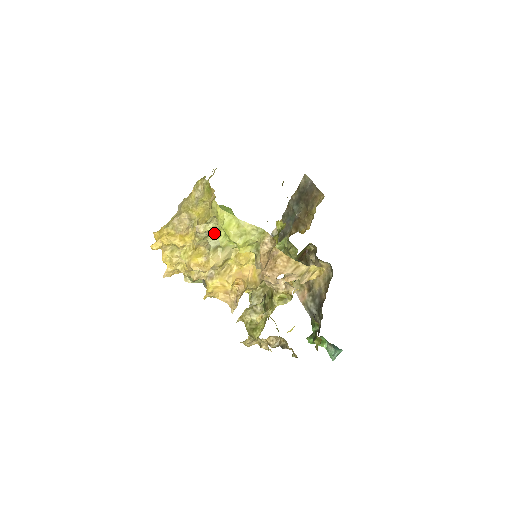
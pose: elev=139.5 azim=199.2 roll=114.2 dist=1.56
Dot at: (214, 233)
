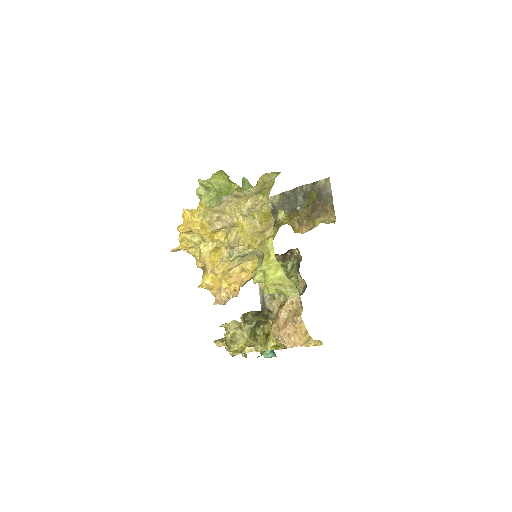
Dot at: occluded
